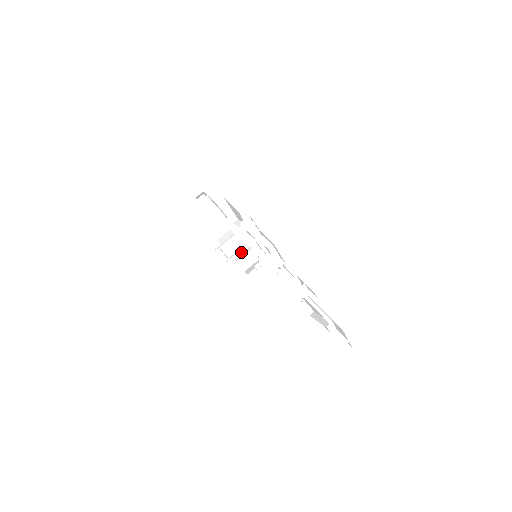
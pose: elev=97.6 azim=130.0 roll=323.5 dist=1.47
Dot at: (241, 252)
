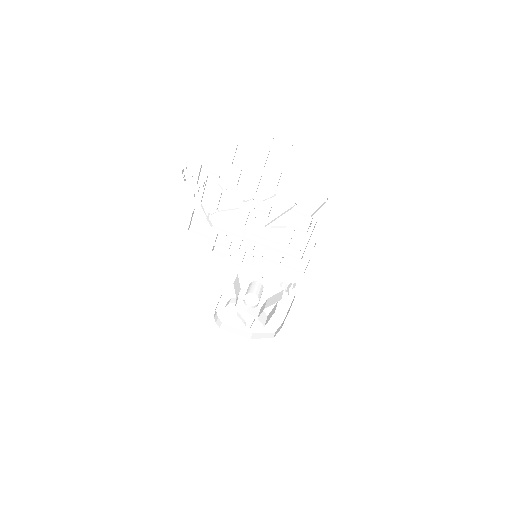
Dot at: (270, 302)
